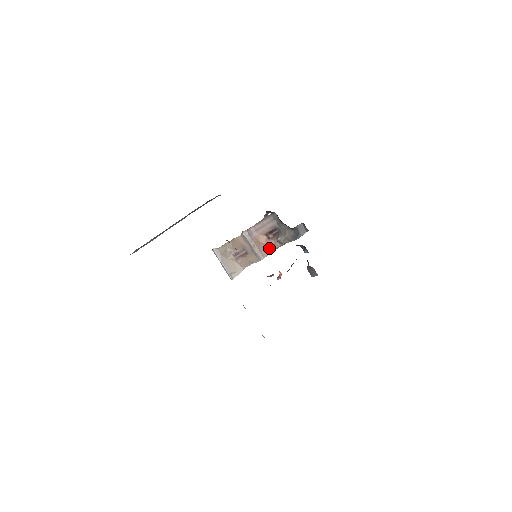
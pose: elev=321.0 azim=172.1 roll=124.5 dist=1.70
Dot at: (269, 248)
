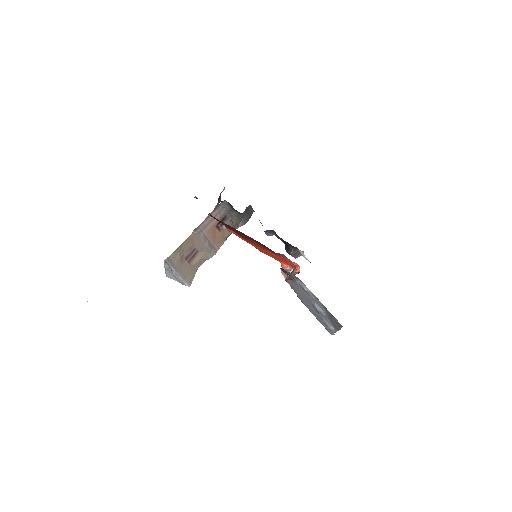
Dot at: (221, 239)
